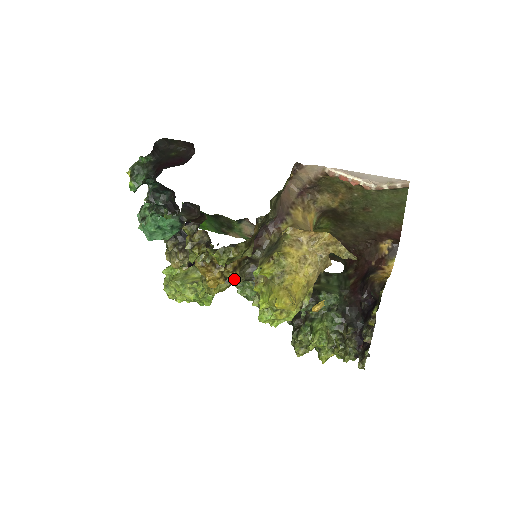
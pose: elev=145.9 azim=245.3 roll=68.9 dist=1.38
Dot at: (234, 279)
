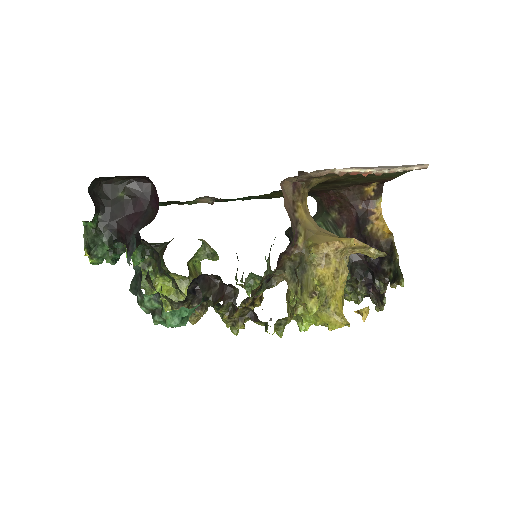
Dot at: occluded
